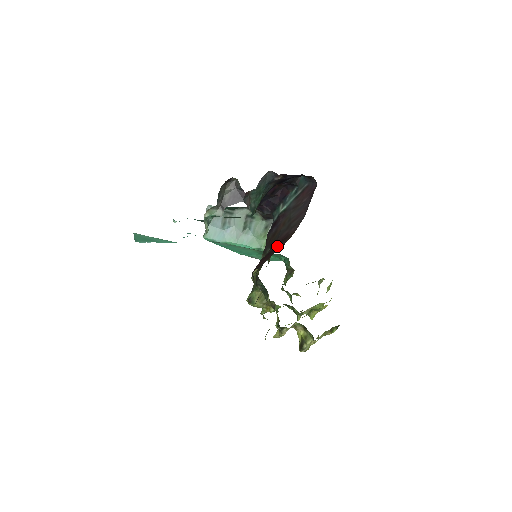
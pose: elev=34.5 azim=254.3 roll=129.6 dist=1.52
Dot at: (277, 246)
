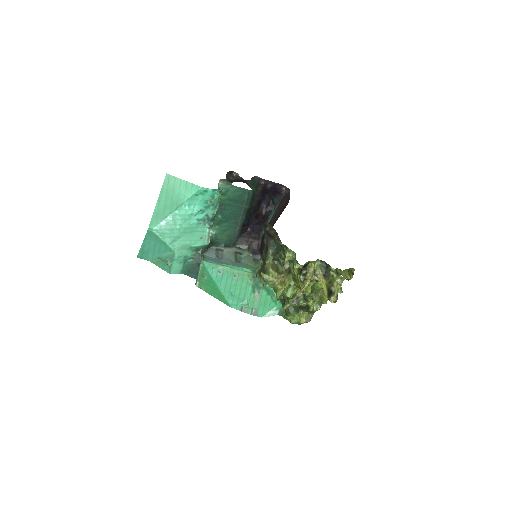
Dot at: occluded
